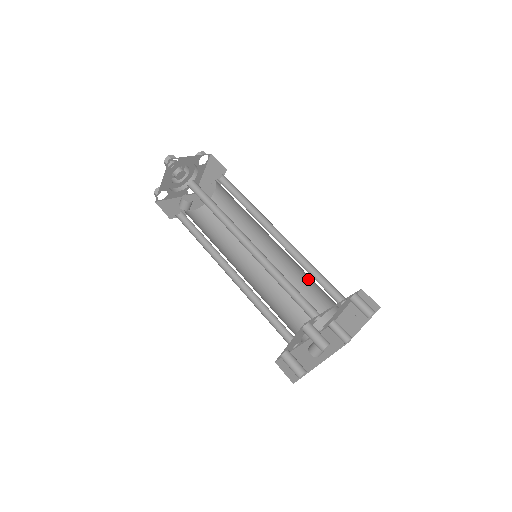
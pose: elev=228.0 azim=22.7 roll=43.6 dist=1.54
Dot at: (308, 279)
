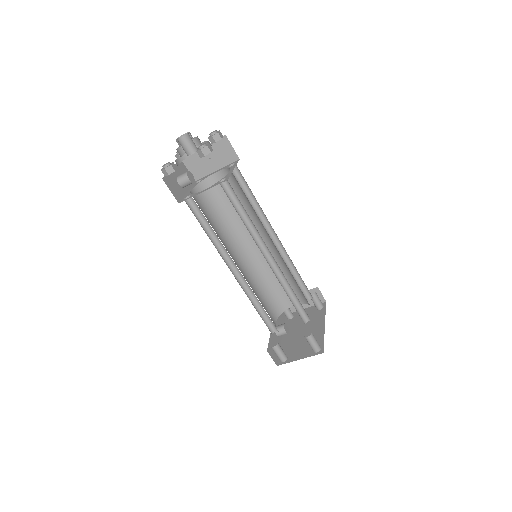
Dot at: (287, 278)
